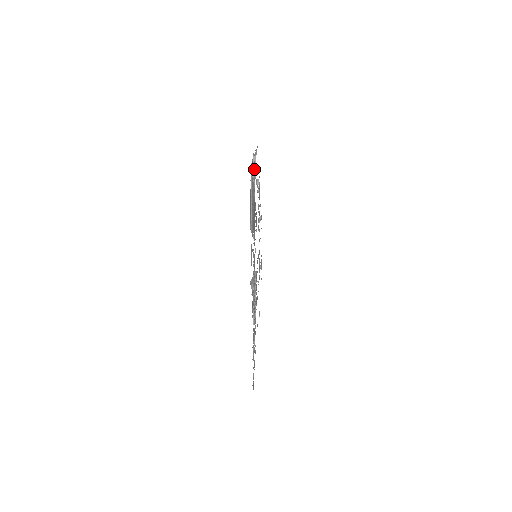
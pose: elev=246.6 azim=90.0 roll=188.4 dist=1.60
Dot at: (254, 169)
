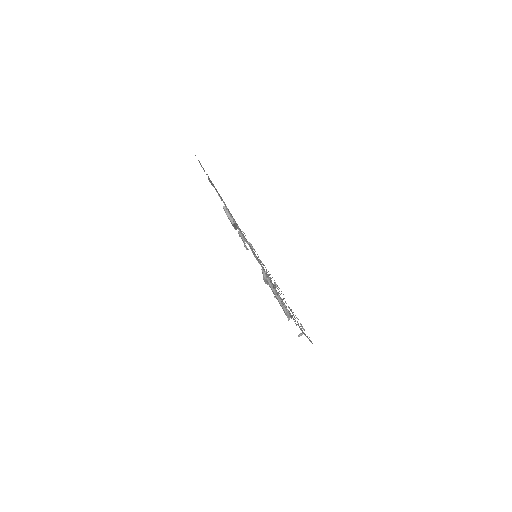
Dot at: occluded
